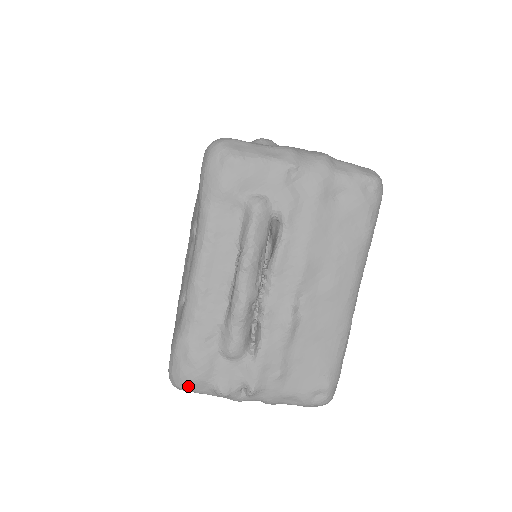
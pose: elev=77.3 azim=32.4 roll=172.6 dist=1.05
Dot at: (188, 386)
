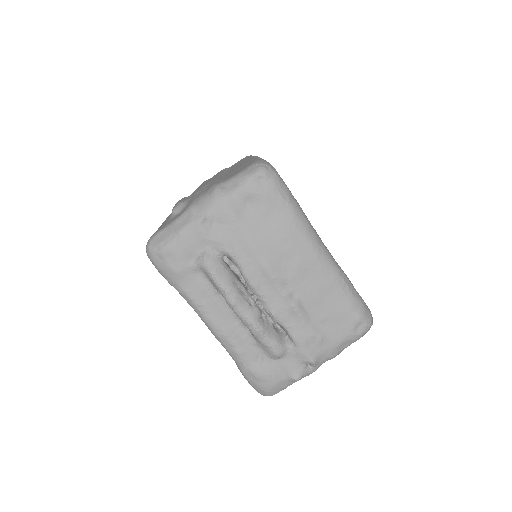
Dot at: (274, 391)
